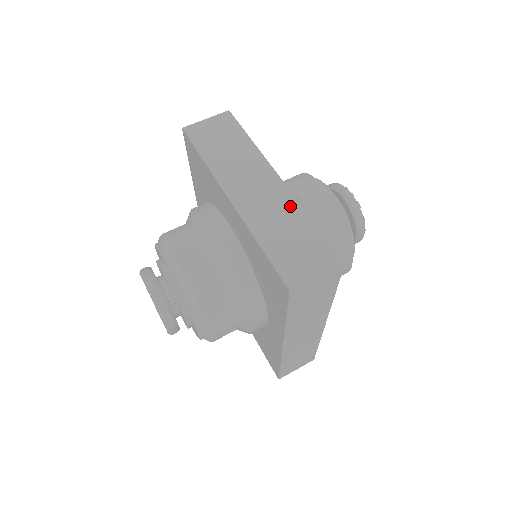
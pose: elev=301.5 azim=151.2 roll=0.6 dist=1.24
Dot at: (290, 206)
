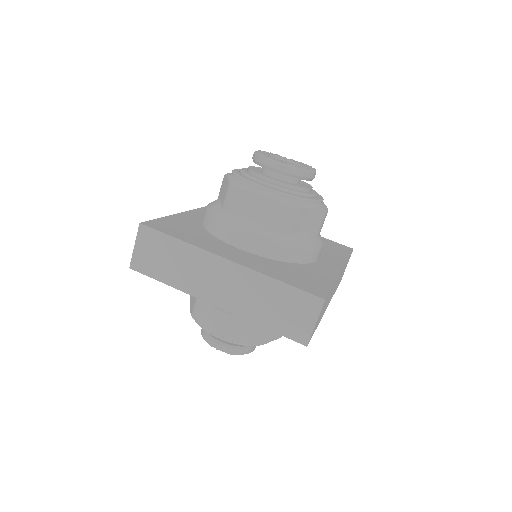
Dot at: (254, 280)
